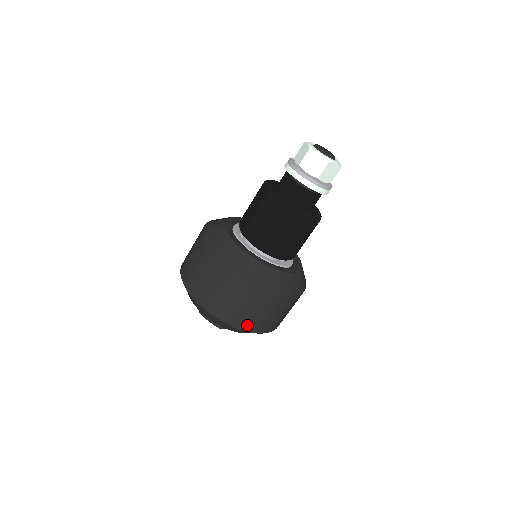
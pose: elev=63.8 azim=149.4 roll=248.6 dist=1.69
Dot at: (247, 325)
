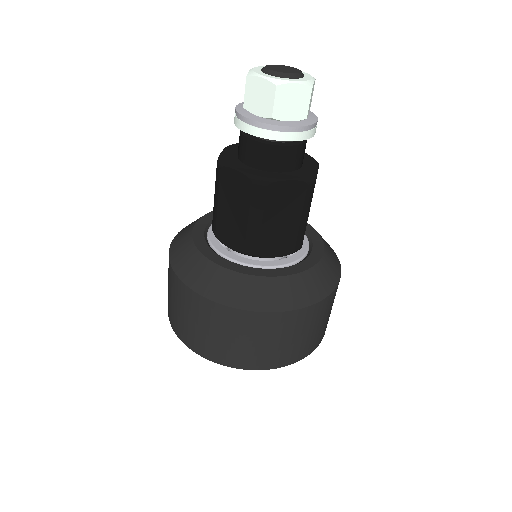
Dot at: (240, 361)
